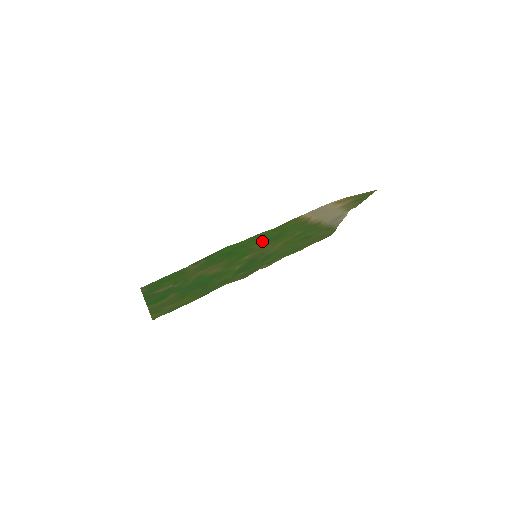
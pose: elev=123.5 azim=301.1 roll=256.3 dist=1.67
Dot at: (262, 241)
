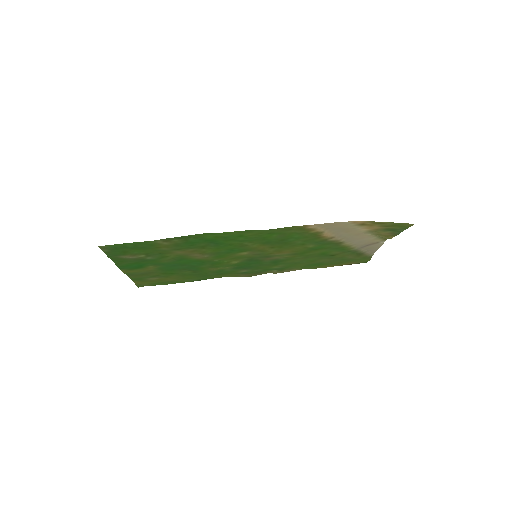
Dot at: (258, 241)
